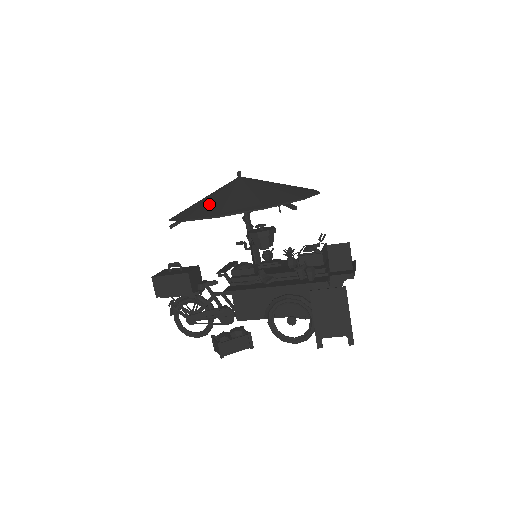
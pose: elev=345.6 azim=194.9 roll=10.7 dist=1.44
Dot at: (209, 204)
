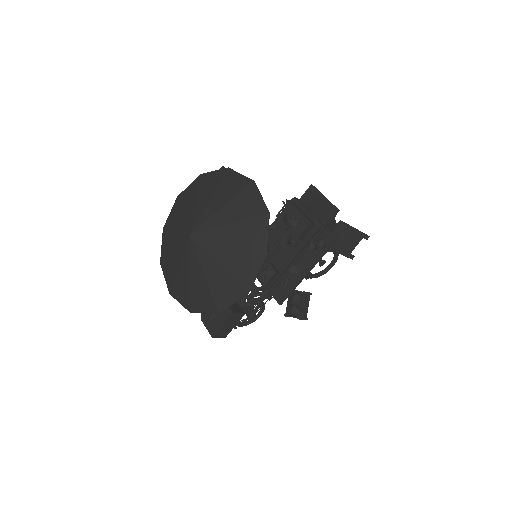
Dot at: (215, 285)
